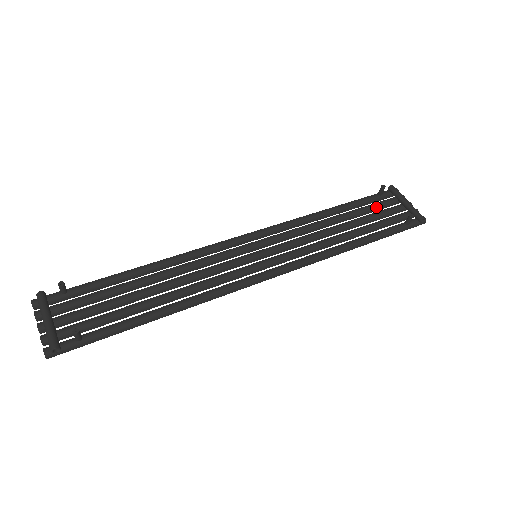
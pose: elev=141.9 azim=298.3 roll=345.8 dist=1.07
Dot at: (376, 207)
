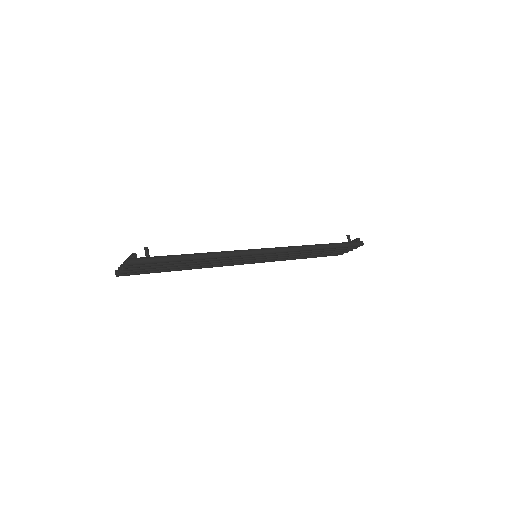
Dot at: occluded
